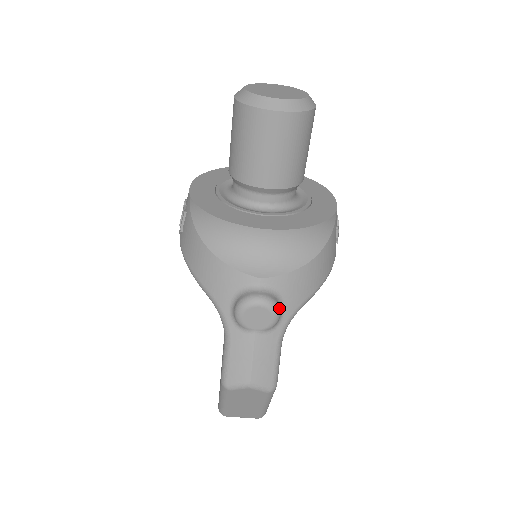
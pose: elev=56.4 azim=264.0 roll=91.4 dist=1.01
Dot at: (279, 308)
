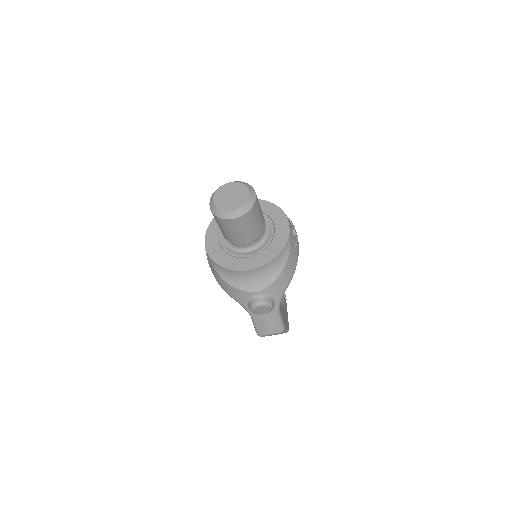
Dot at: (271, 302)
